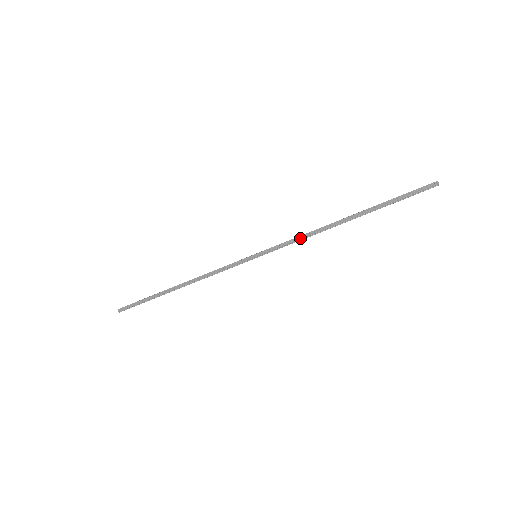
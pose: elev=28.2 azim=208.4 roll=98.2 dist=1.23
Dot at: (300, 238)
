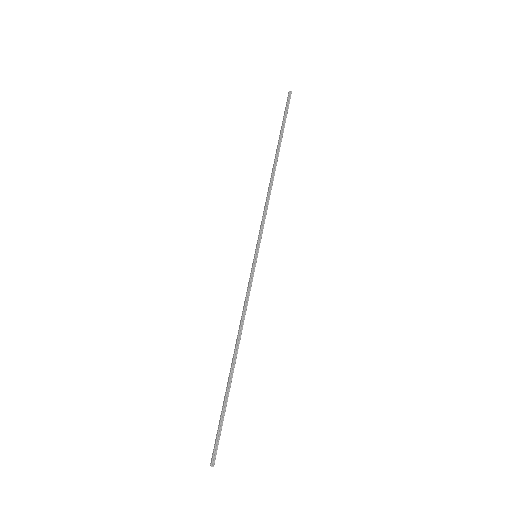
Dot at: (265, 206)
